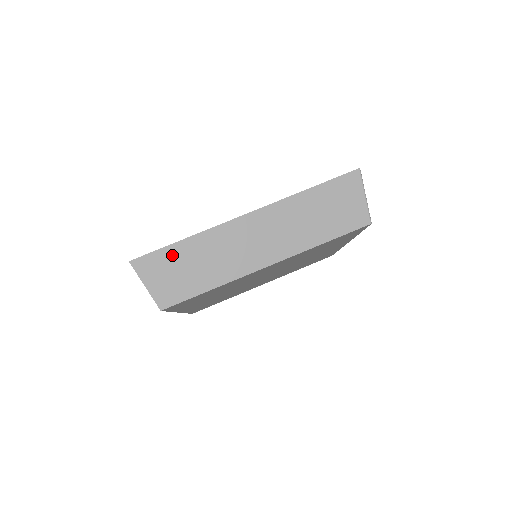
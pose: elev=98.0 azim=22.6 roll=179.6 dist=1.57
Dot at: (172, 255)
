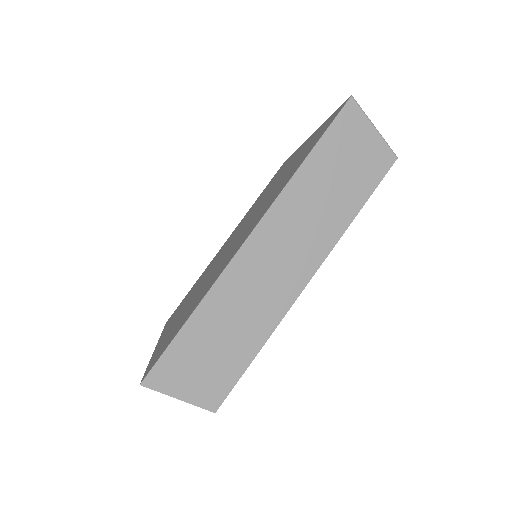
Dot at: (188, 343)
